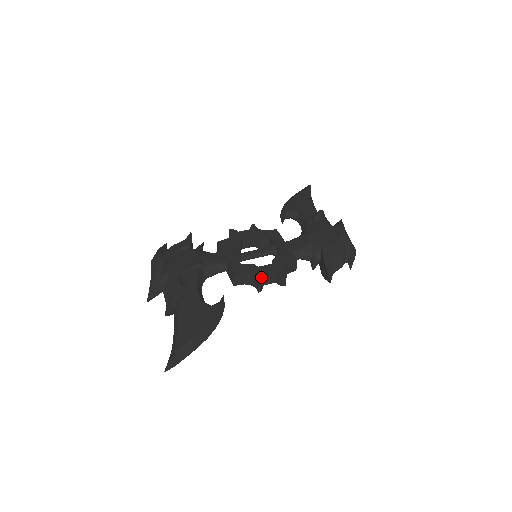
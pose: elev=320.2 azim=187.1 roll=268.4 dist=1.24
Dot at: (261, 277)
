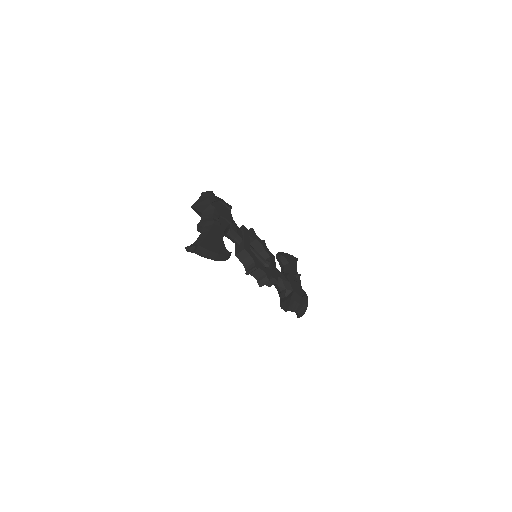
Dot at: (258, 267)
